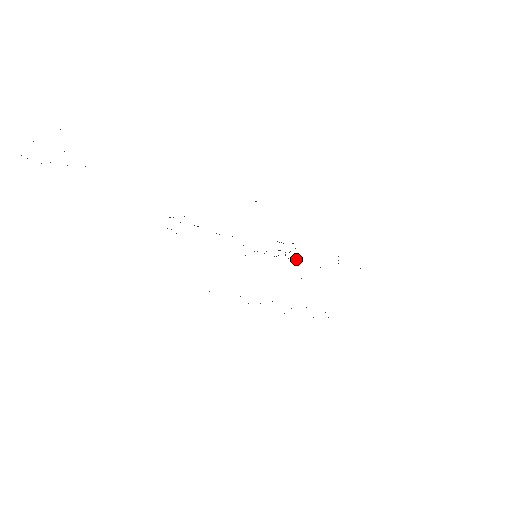
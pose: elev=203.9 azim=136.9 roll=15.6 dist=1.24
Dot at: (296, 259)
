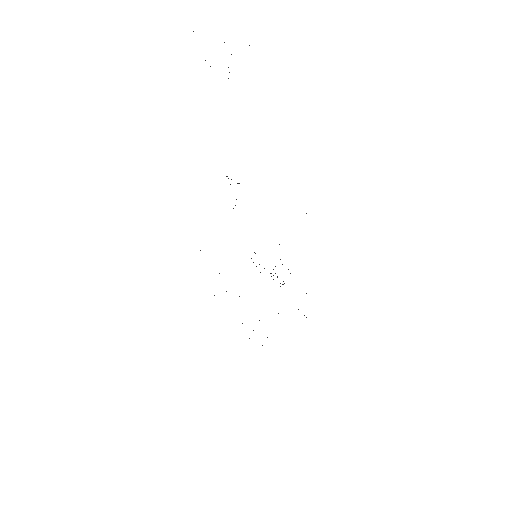
Dot at: occluded
